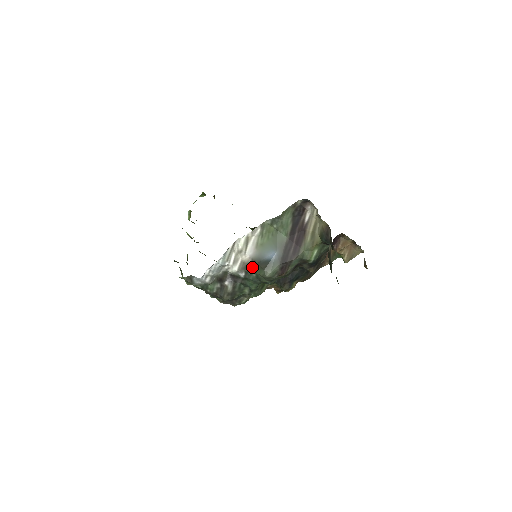
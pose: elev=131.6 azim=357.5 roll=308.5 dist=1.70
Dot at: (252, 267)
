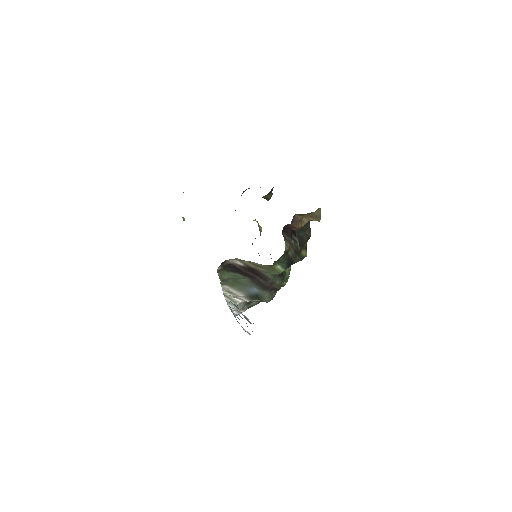
Dot at: occluded
